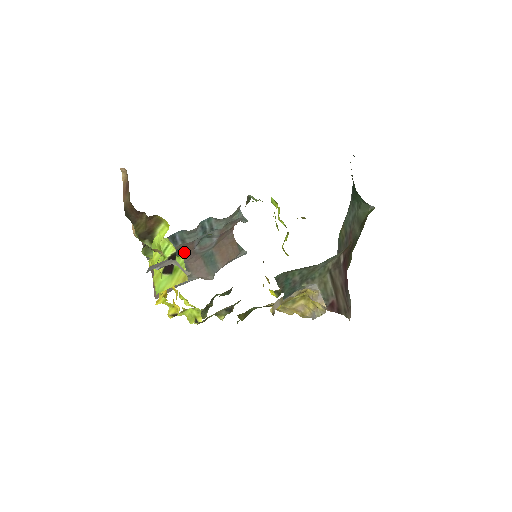
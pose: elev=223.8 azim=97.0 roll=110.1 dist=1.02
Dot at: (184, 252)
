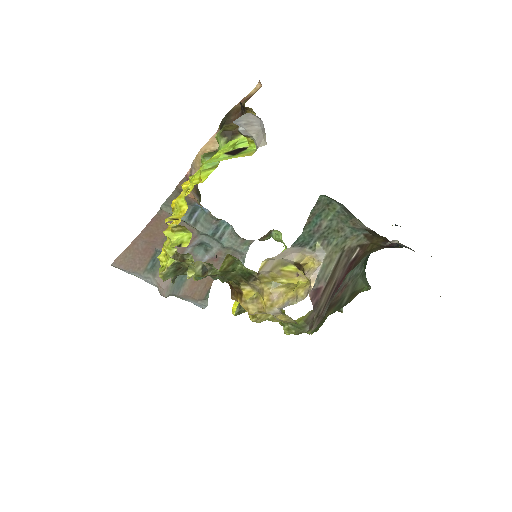
Dot at: occluded
